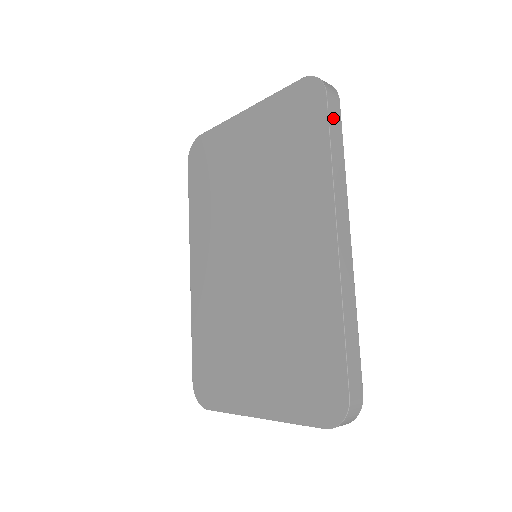
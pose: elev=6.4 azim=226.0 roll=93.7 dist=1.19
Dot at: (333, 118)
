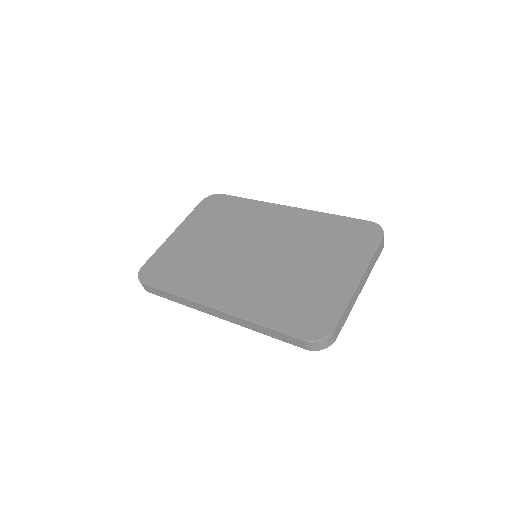
Dot at: occluded
